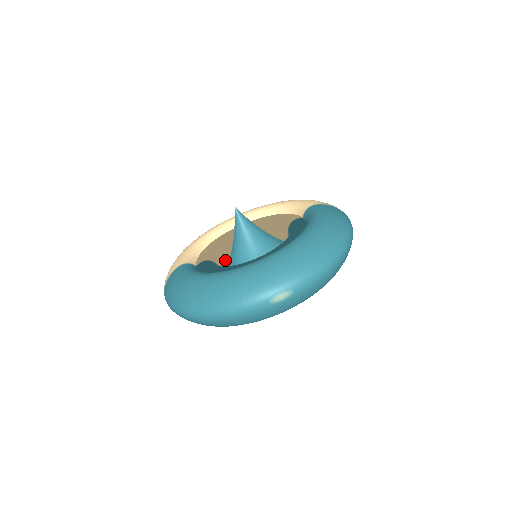
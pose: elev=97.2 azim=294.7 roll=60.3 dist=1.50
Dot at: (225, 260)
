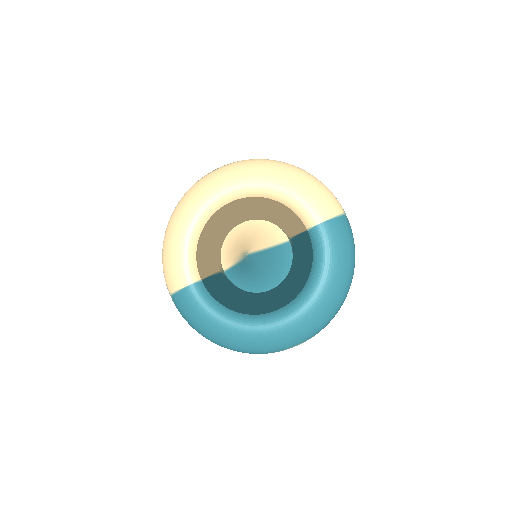
Dot at: (220, 249)
